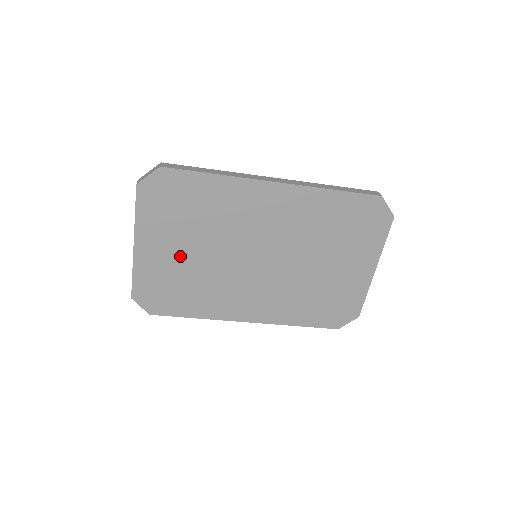
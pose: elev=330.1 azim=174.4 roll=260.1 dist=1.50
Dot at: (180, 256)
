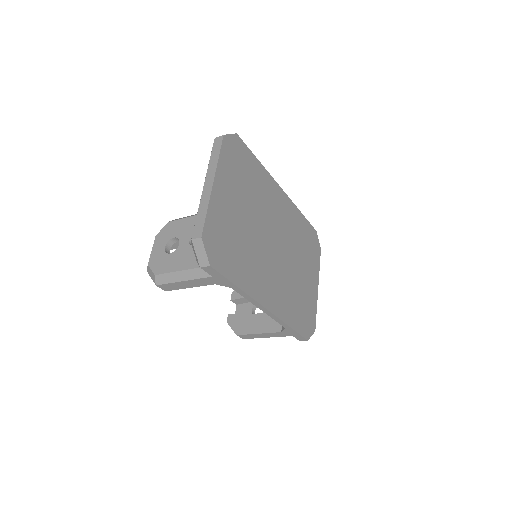
Dot at: (237, 213)
